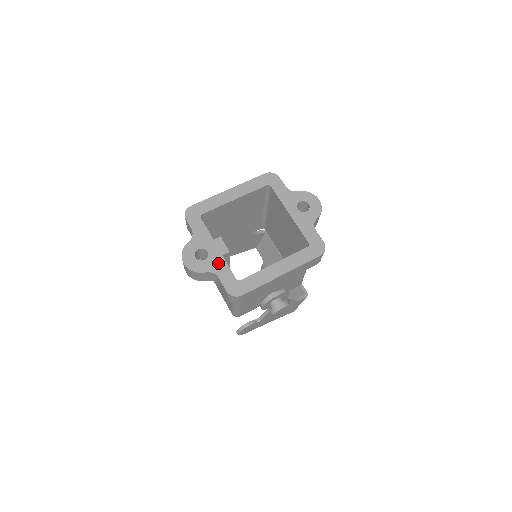
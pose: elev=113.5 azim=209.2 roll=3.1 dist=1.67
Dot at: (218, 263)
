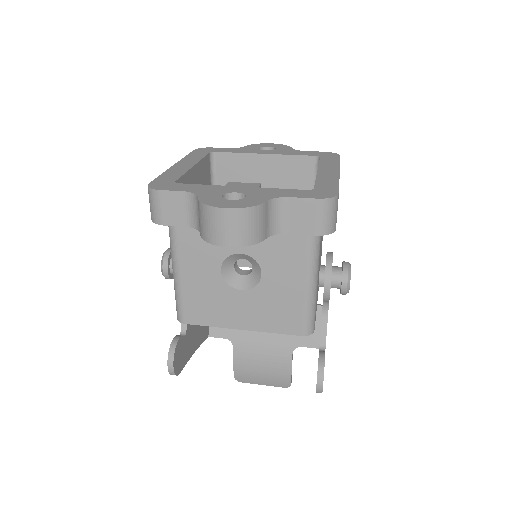
Dot at: (265, 192)
